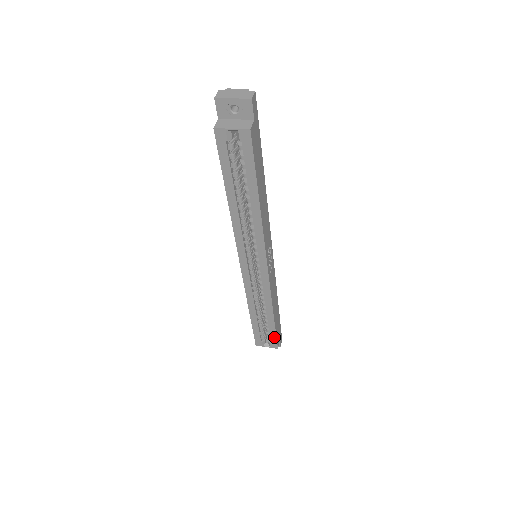
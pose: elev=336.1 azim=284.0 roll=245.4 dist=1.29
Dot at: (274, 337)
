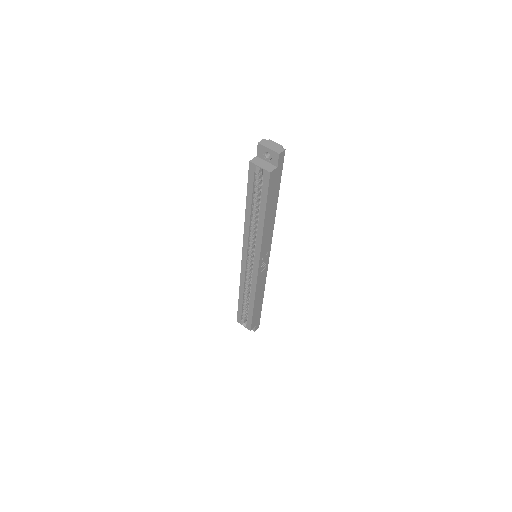
Dot at: (250, 321)
